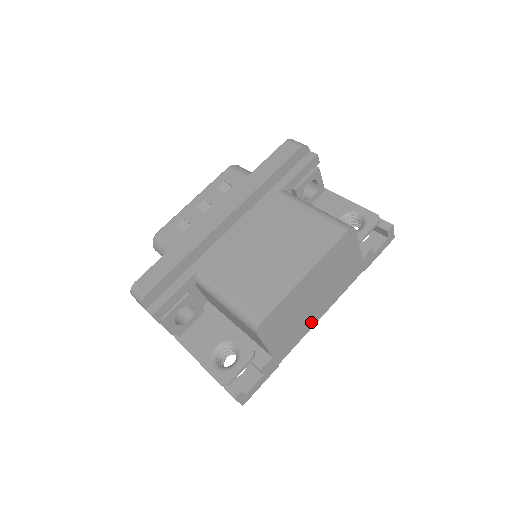
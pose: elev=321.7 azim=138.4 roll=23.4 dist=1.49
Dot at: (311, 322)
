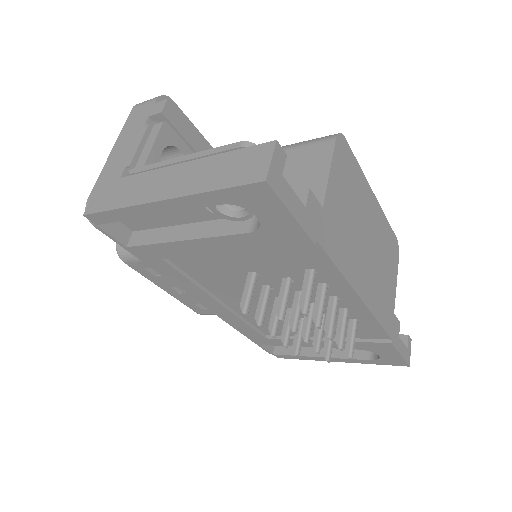
Dot at: (354, 274)
